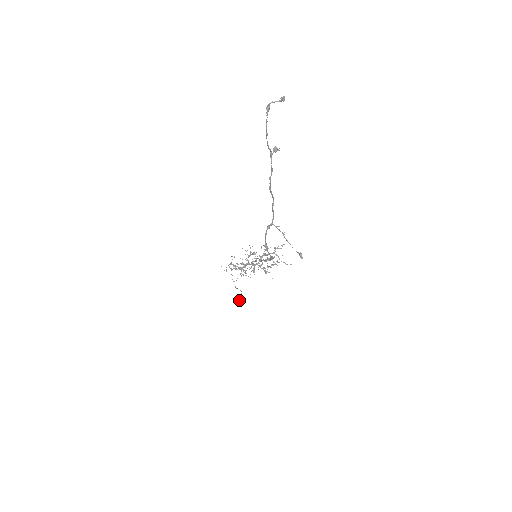
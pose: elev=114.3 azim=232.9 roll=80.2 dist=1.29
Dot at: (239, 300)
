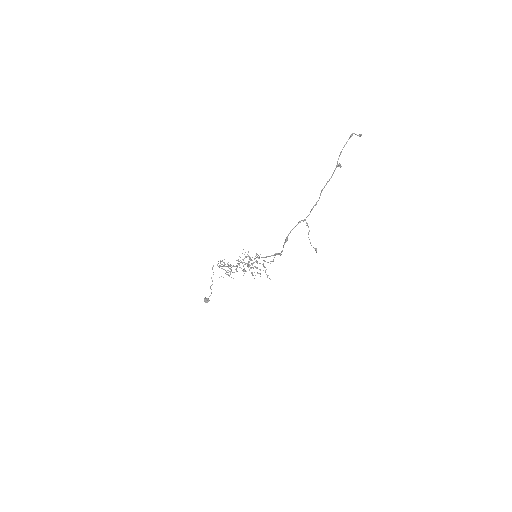
Dot at: (206, 300)
